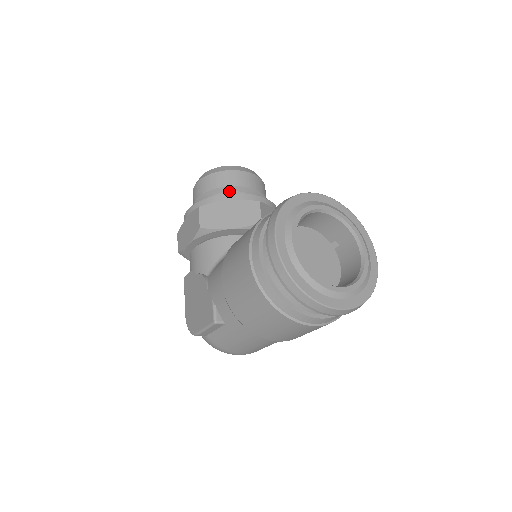
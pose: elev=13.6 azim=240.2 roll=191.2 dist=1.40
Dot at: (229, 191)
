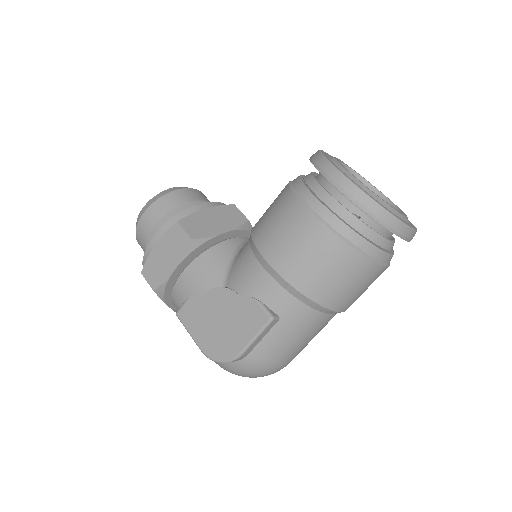
Dot at: occluded
